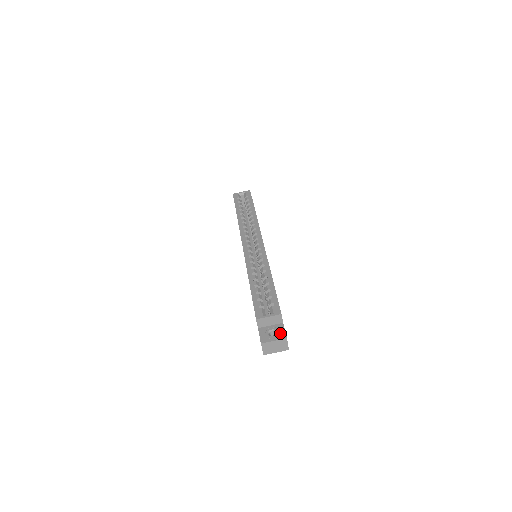
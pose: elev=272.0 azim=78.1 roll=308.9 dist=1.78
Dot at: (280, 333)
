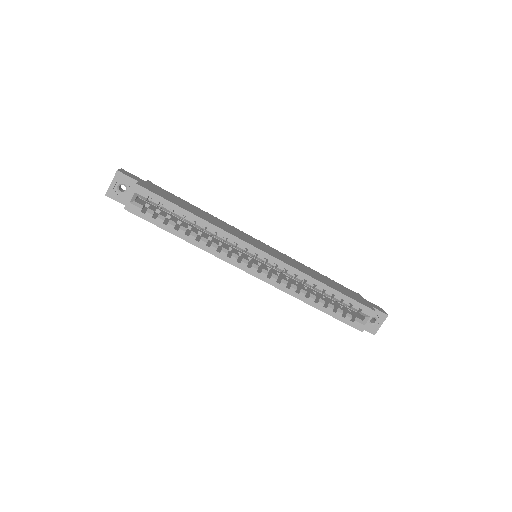
Dot at: (380, 317)
